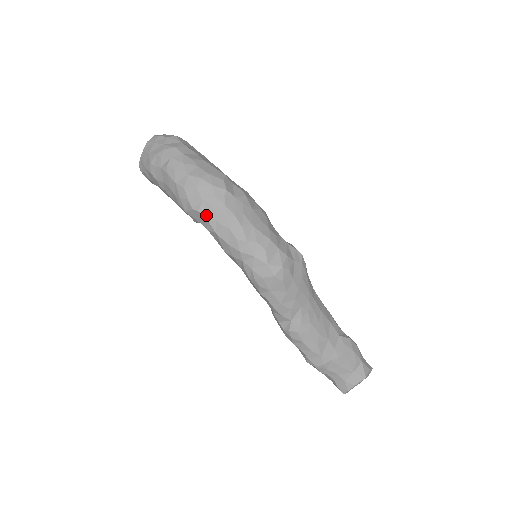
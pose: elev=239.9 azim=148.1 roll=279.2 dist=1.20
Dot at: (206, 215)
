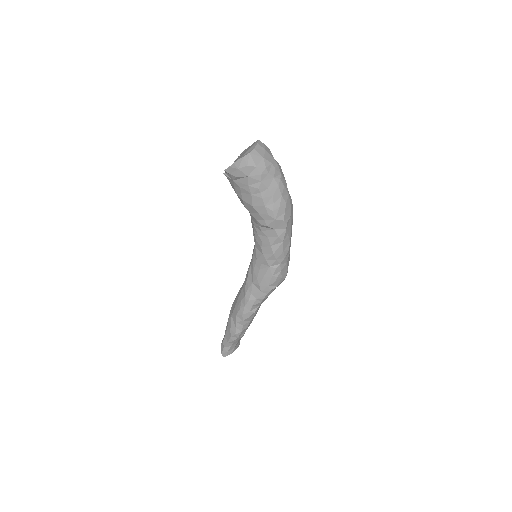
Dot at: (287, 228)
